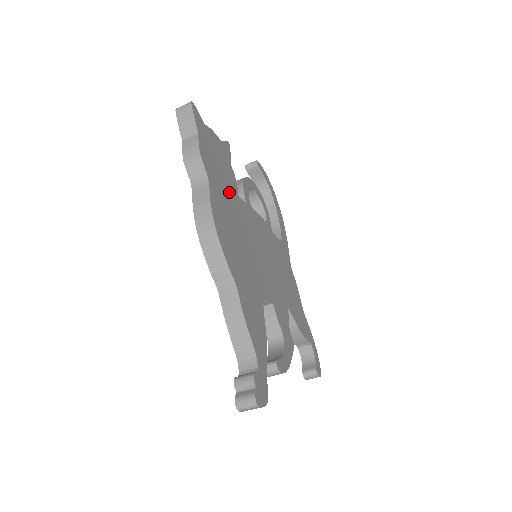
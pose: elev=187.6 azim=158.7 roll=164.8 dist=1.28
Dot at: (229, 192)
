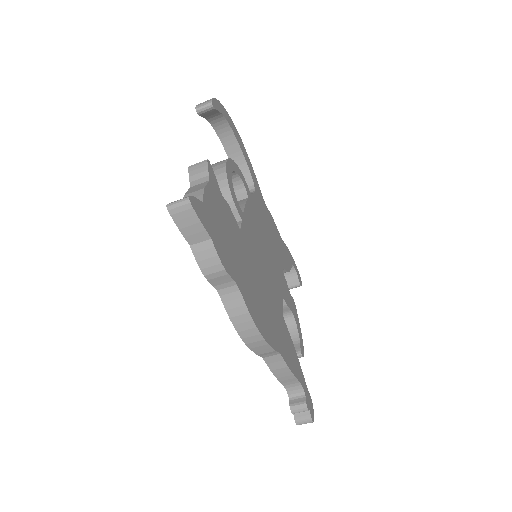
Dot at: (240, 249)
